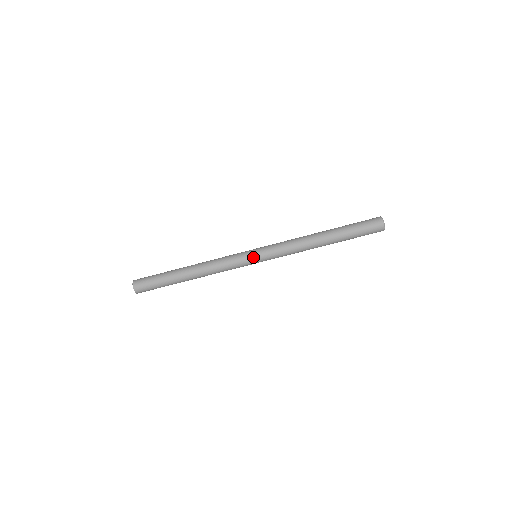
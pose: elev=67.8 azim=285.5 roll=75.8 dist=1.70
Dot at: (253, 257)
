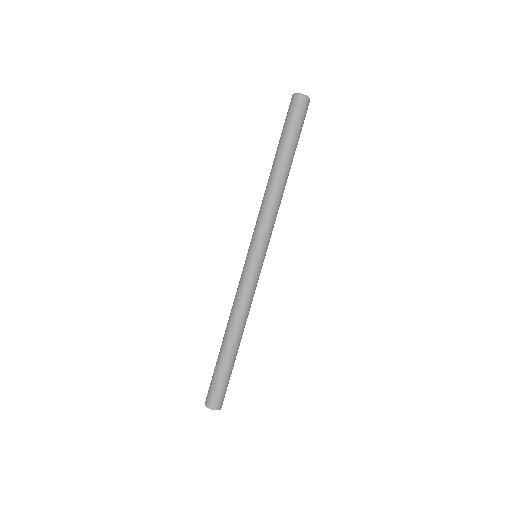
Dot at: (259, 261)
